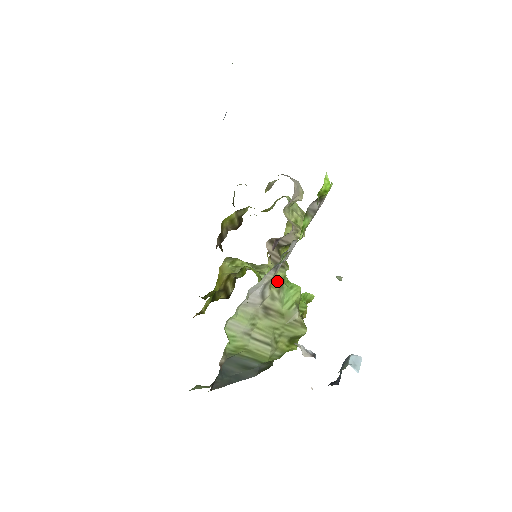
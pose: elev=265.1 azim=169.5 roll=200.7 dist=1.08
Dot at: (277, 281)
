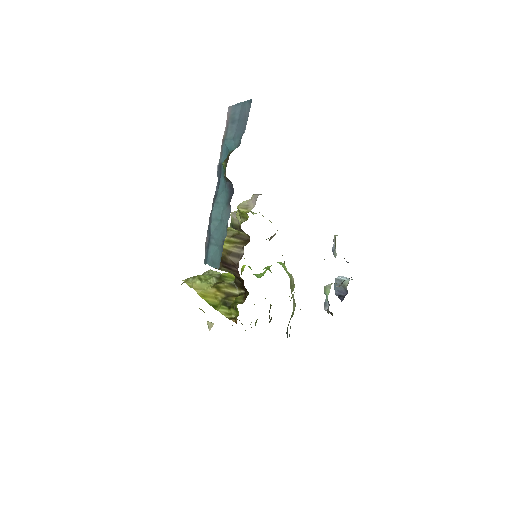
Dot at: (284, 262)
